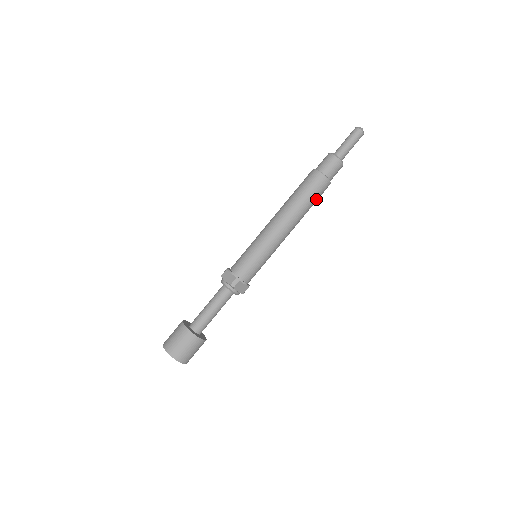
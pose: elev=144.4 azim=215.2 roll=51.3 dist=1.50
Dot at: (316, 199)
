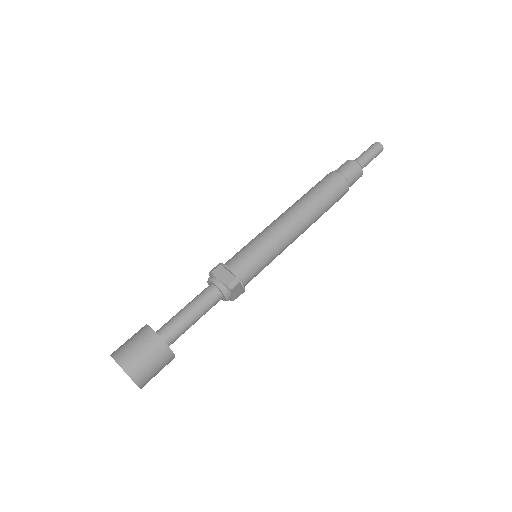
Dot at: (332, 205)
